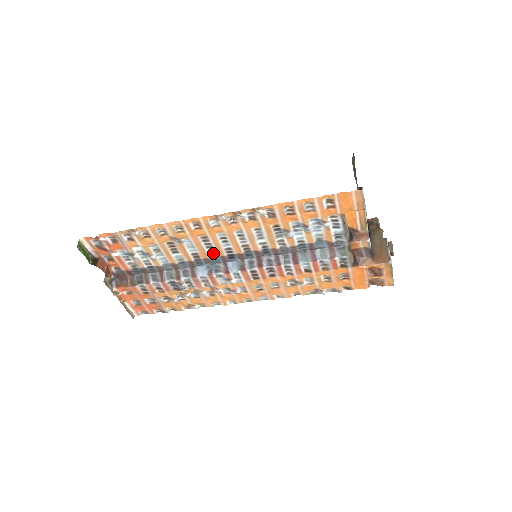
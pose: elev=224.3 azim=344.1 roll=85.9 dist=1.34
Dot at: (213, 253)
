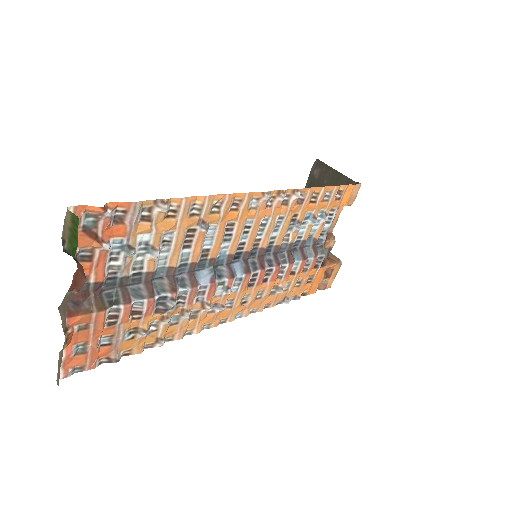
Dot at: (224, 250)
